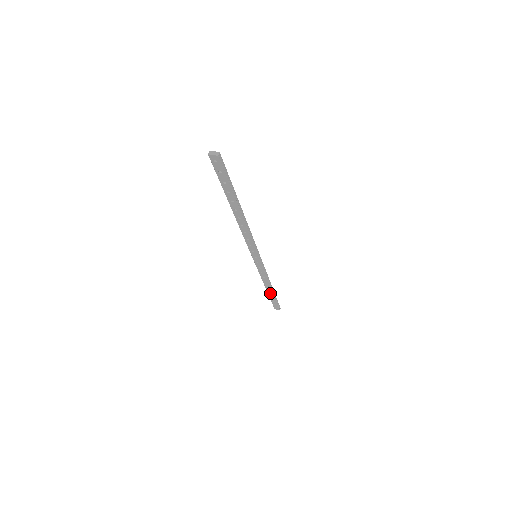
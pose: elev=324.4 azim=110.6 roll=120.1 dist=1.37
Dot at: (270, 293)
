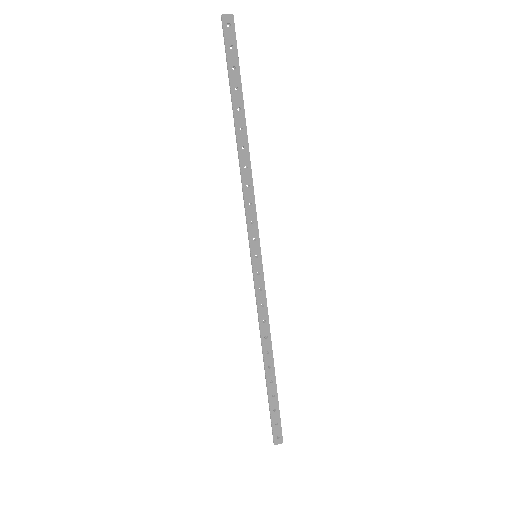
Dot at: (270, 379)
